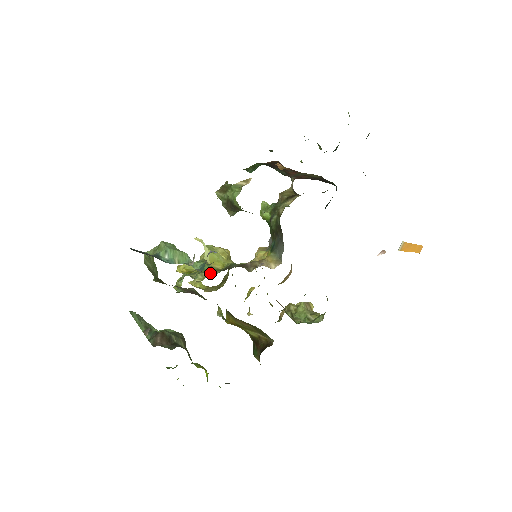
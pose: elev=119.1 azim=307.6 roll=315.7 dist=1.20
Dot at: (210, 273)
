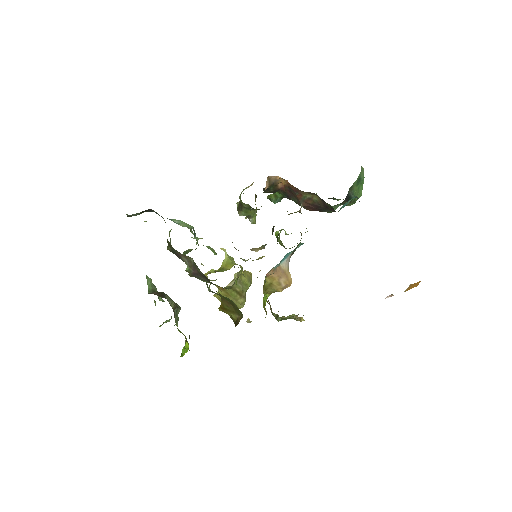
Dot at: occluded
